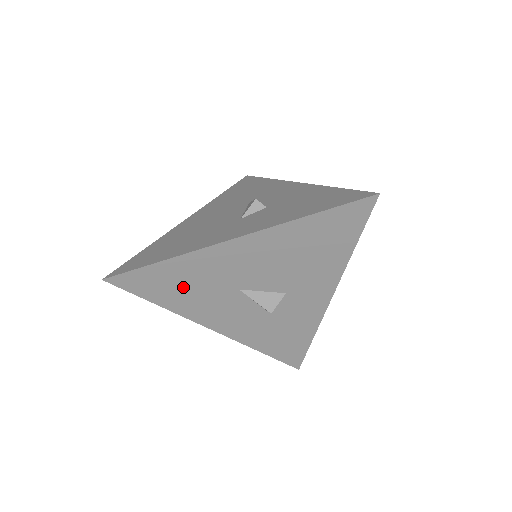
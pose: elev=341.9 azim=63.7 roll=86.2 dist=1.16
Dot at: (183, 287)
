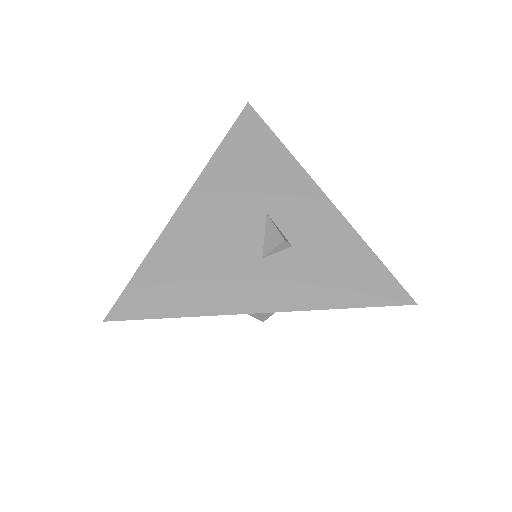
Dot at: occluded
